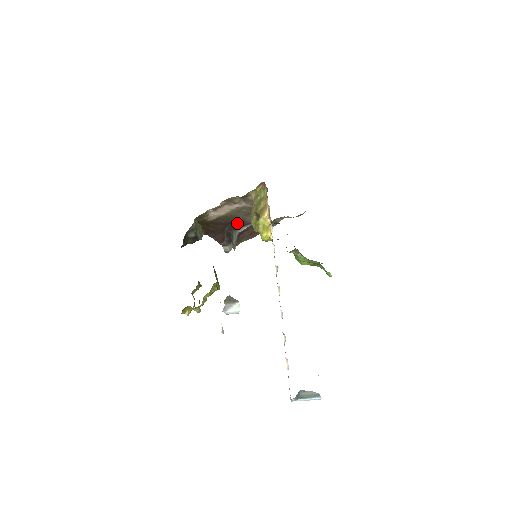
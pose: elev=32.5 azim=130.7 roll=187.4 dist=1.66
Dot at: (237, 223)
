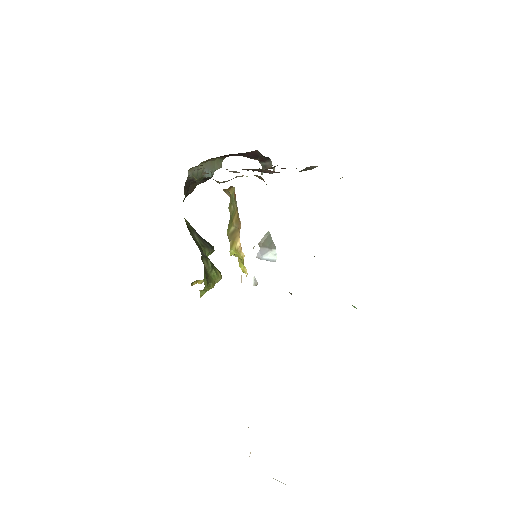
Dot at: occluded
